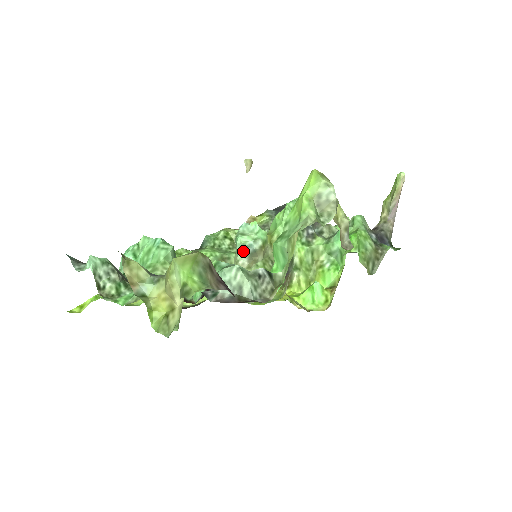
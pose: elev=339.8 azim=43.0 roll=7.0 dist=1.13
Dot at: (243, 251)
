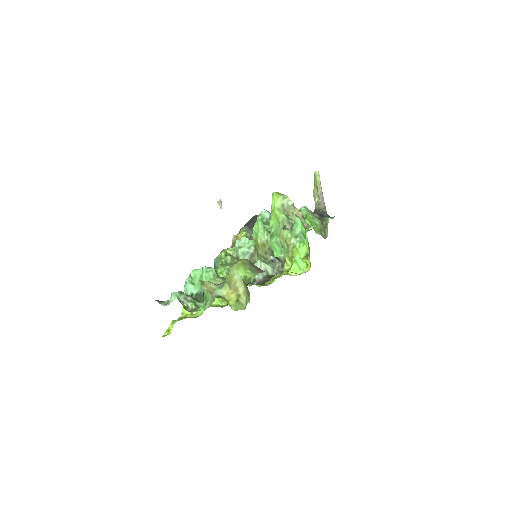
Dot at: (244, 258)
